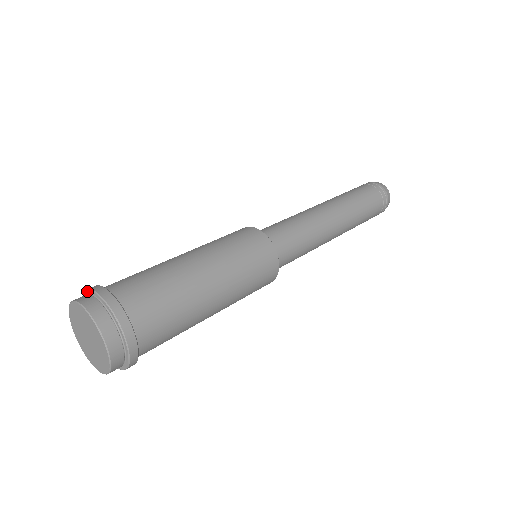
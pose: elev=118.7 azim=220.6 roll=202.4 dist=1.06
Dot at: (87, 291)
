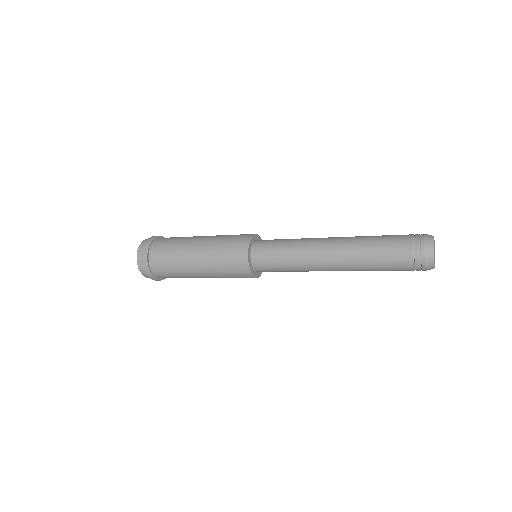
Dot at: (150, 239)
